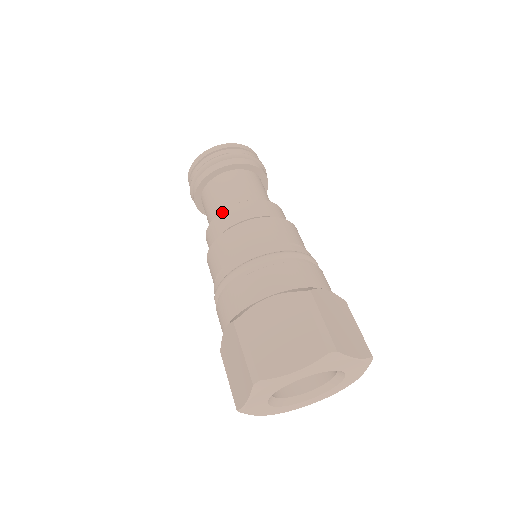
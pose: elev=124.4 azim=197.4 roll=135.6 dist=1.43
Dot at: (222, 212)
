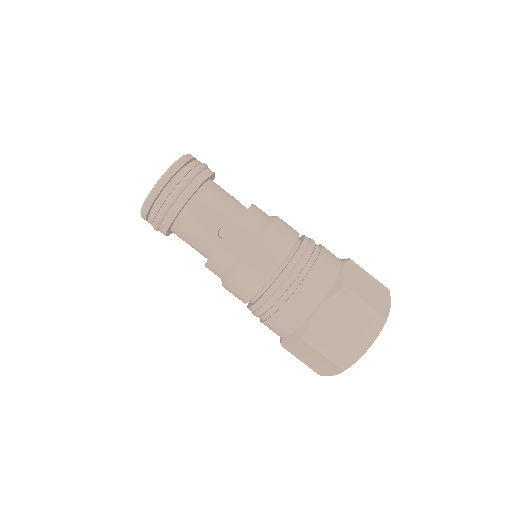
Dot at: occluded
